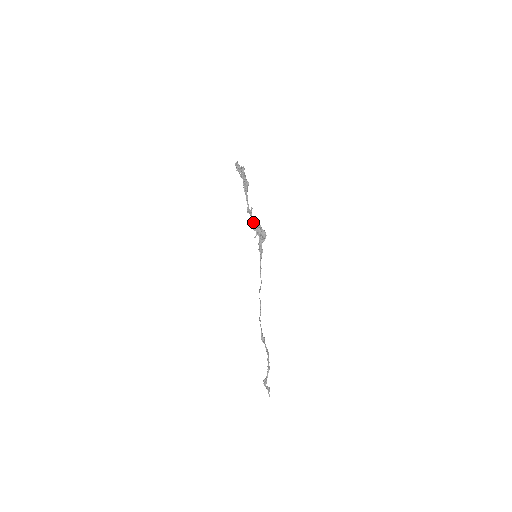
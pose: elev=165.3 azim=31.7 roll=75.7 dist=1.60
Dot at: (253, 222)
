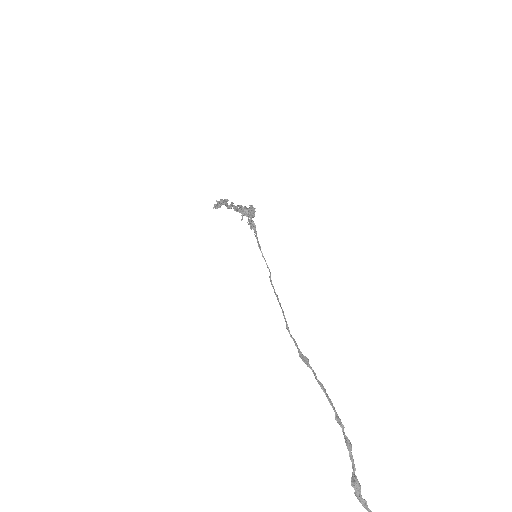
Dot at: (235, 207)
